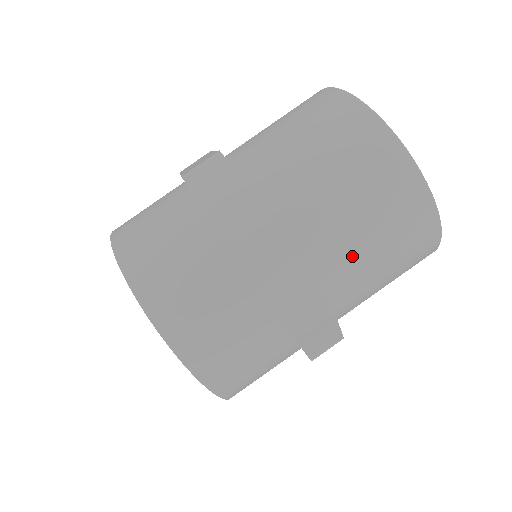
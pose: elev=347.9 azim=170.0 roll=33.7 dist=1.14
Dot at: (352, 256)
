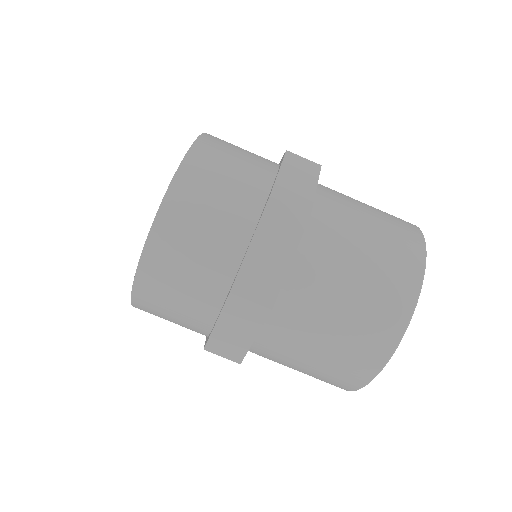
Dot at: (347, 224)
